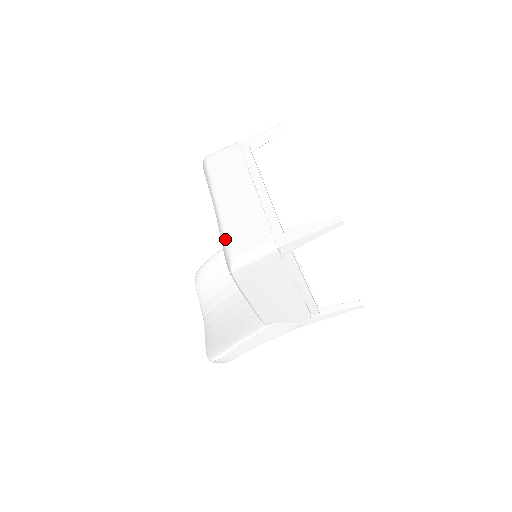
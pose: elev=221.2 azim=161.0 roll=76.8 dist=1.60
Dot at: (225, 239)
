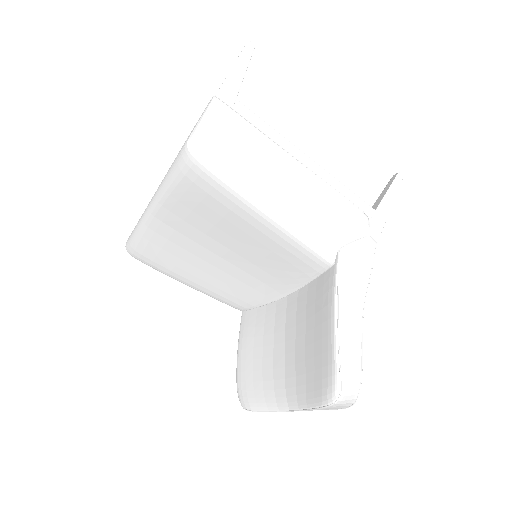
Dot at: (169, 171)
